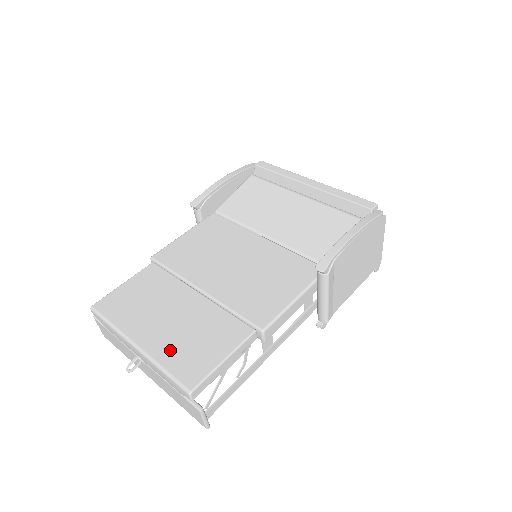
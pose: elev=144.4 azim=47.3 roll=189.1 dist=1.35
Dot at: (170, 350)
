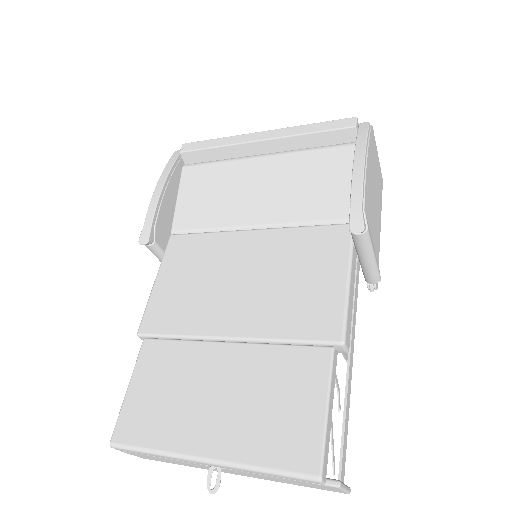
Dot at: (252, 439)
